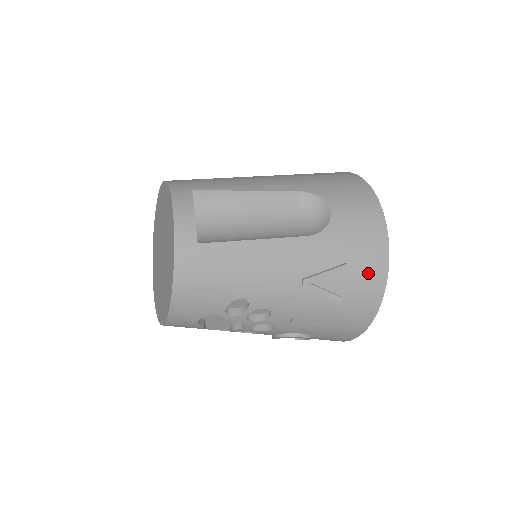
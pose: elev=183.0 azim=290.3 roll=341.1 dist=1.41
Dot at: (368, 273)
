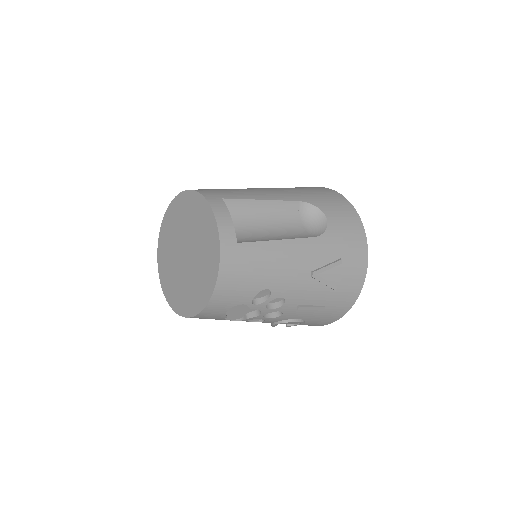
Dot at: (355, 266)
